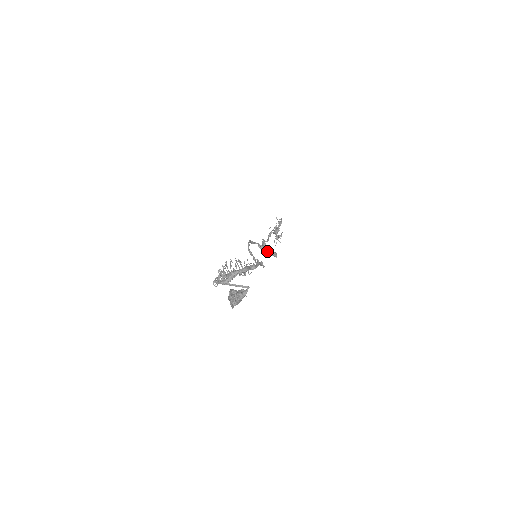
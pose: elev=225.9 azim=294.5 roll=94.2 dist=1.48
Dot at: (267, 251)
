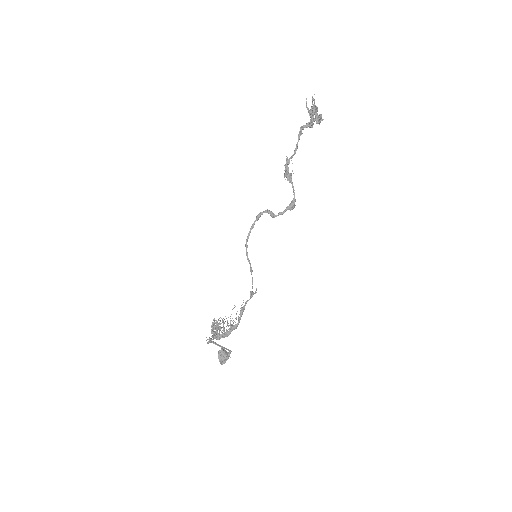
Dot at: (278, 215)
